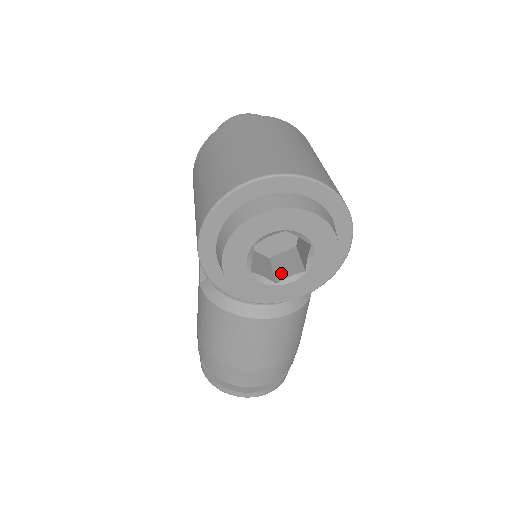
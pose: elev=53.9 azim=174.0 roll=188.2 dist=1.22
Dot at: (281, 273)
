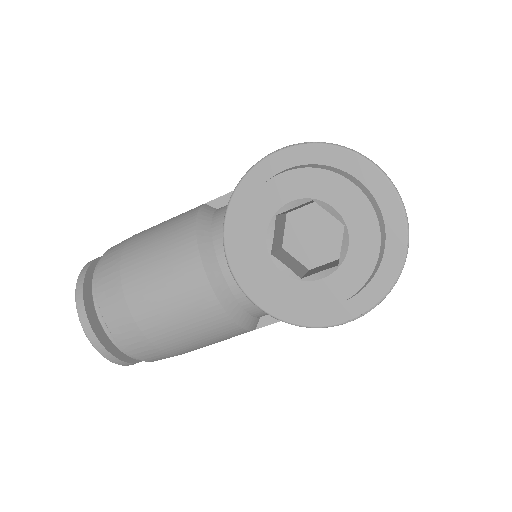
Dot at: (282, 258)
